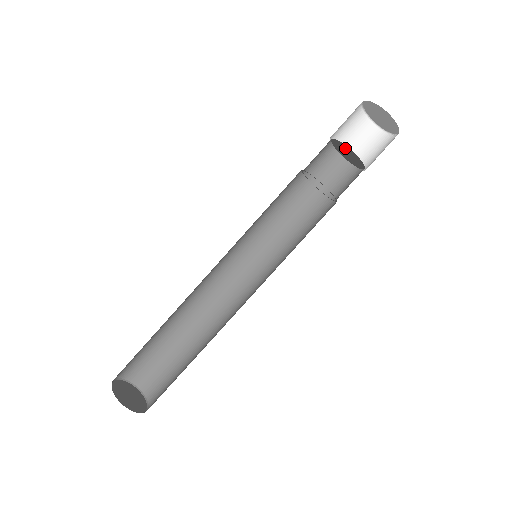
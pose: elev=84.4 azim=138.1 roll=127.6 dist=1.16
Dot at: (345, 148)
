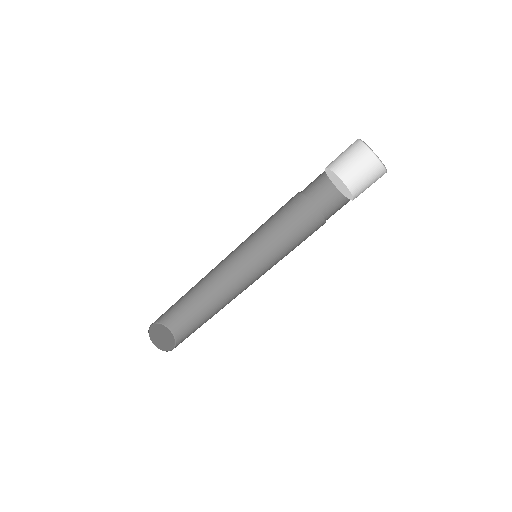
Dot at: (334, 181)
